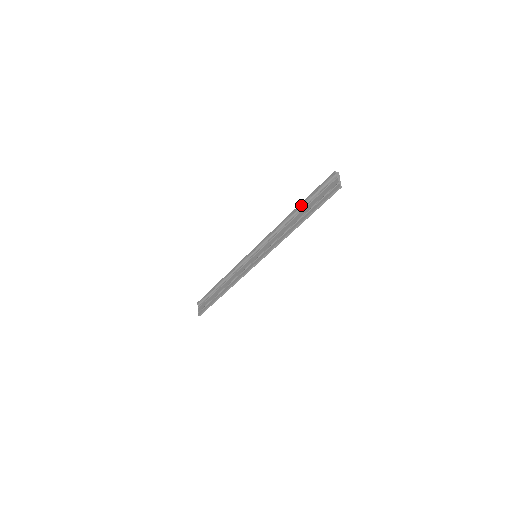
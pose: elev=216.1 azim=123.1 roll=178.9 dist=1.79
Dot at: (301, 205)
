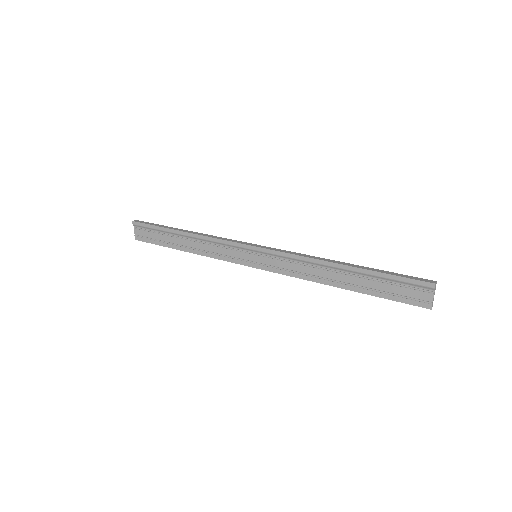
Dot at: (359, 271)
